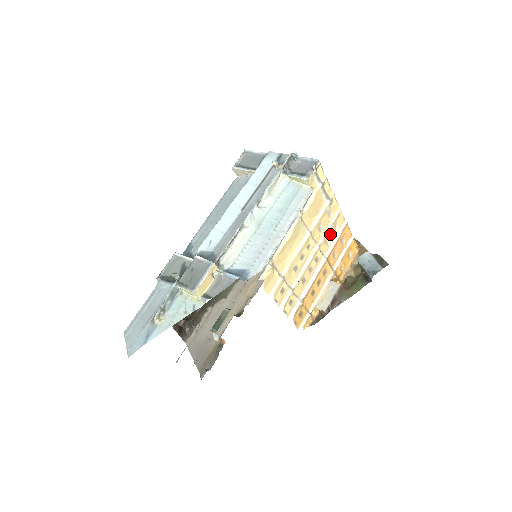
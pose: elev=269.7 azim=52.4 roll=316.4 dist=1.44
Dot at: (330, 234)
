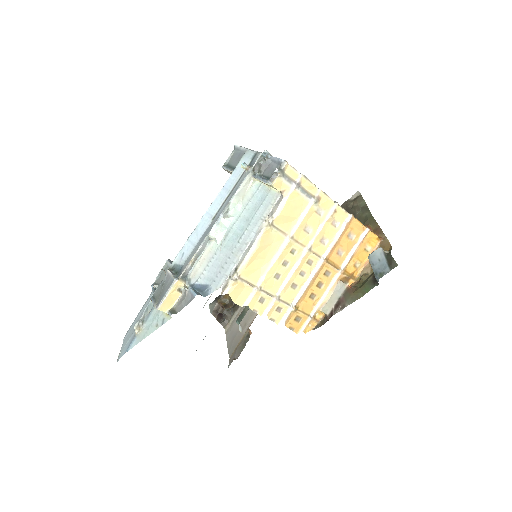
Dot at: (326, 233)
